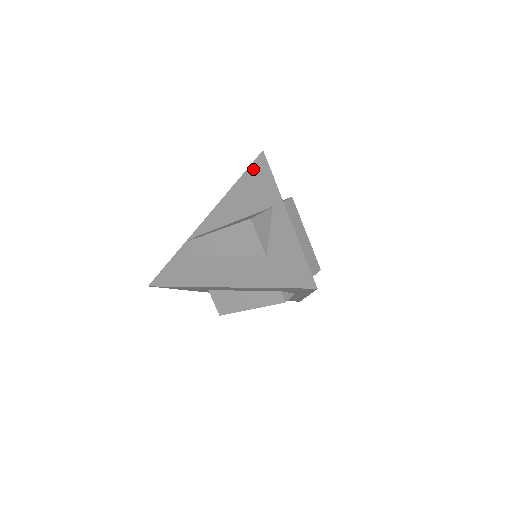
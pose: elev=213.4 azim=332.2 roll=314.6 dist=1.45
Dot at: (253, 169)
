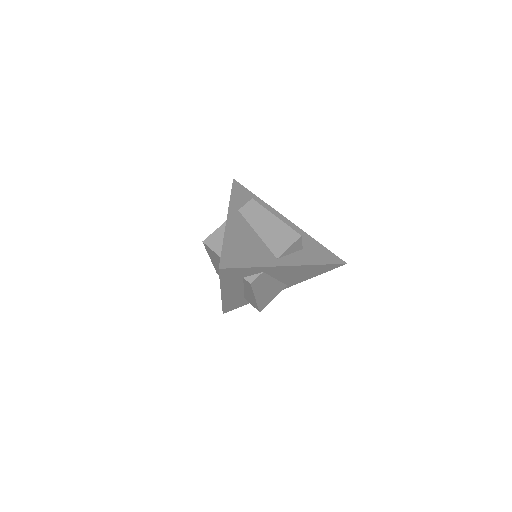
Dot at: occluded
